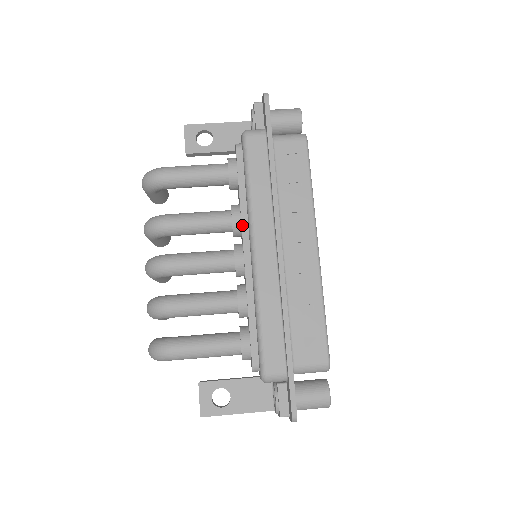
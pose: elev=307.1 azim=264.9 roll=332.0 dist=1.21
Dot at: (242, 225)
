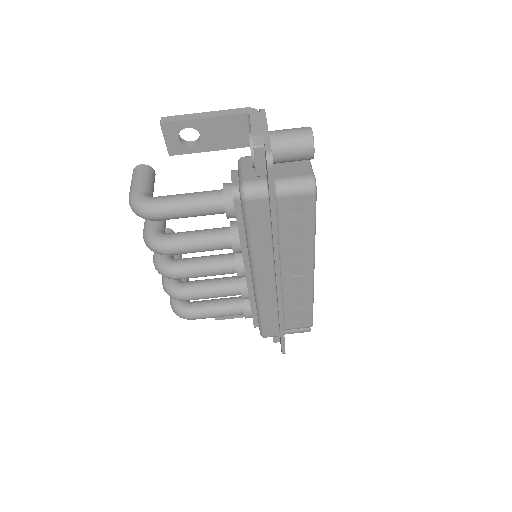
Dot at: (243, 258)
